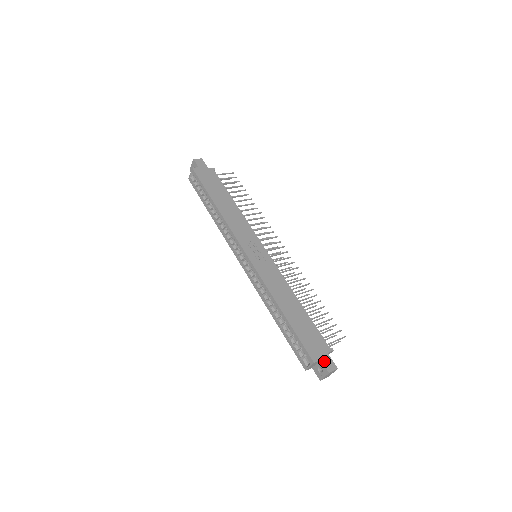
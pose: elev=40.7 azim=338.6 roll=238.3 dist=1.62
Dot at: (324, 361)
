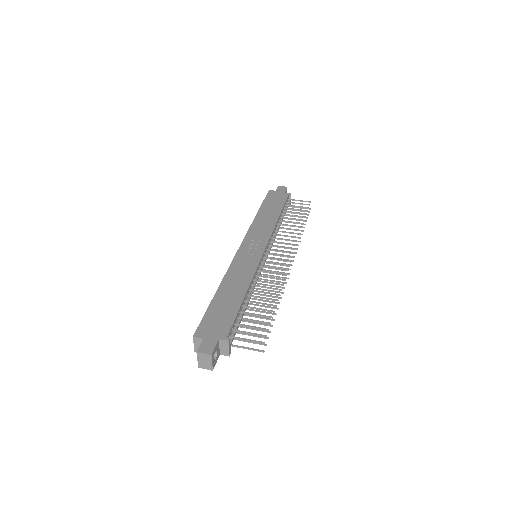
Dot at: (205, 341)
